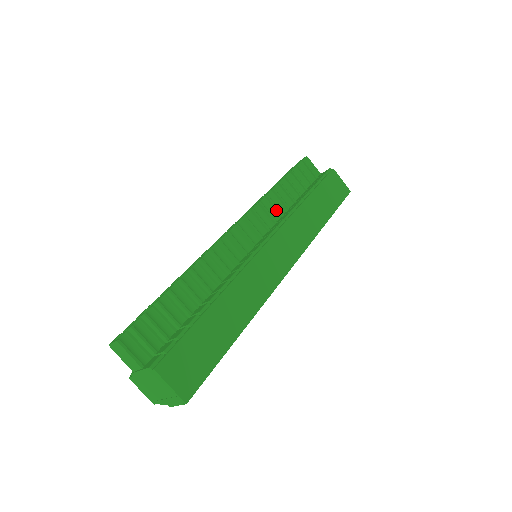
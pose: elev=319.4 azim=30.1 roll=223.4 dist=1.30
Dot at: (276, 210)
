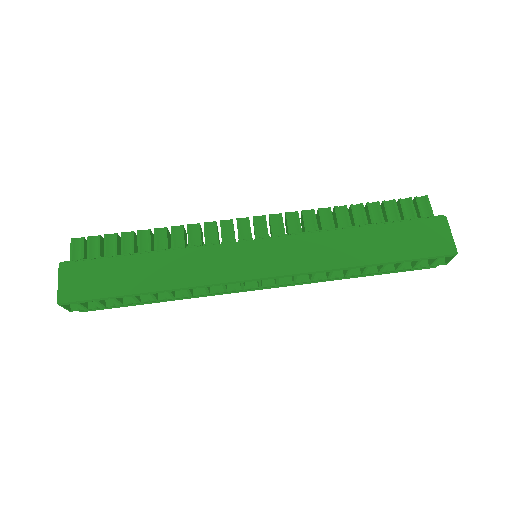
Dot at: (321, 228)
